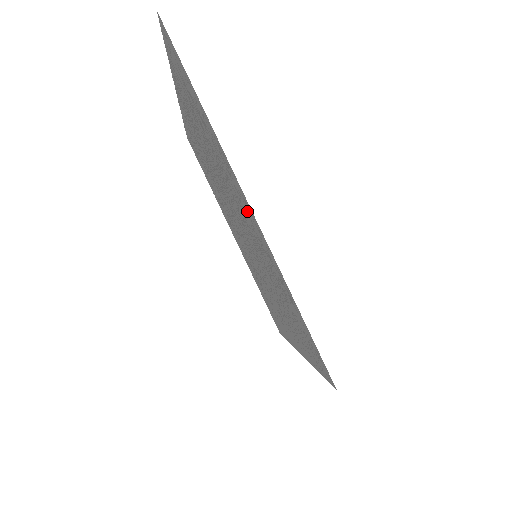
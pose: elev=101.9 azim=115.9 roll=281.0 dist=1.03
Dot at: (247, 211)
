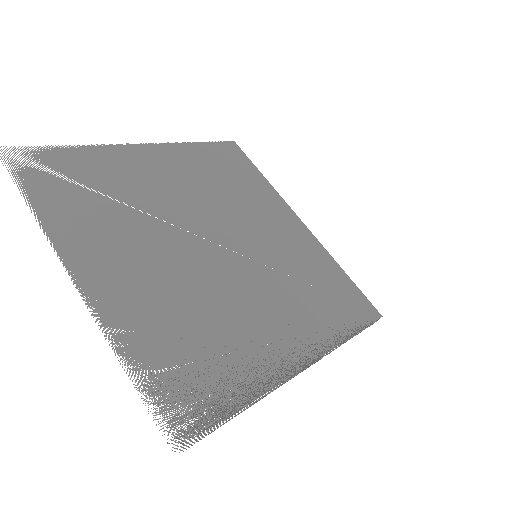
Dot at: (293, 344)
